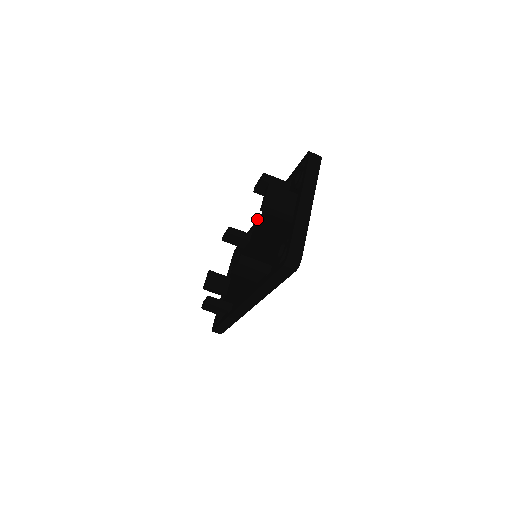
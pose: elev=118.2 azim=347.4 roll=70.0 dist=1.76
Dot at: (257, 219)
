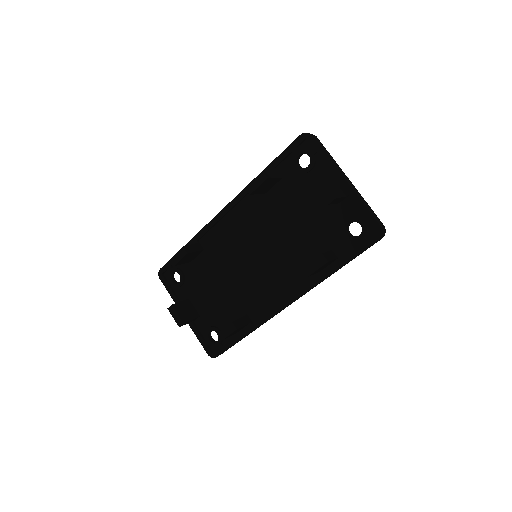
Dot at: (208, 224)
